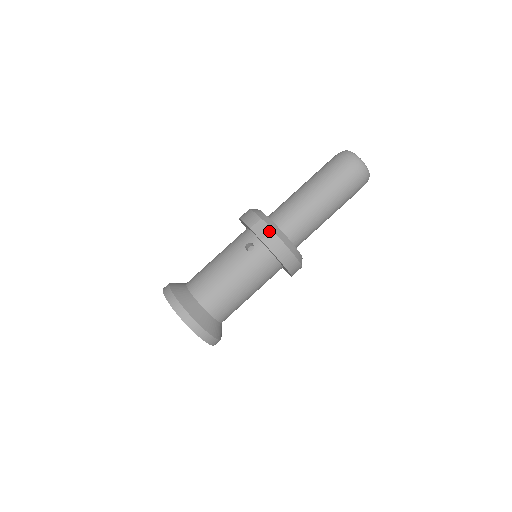
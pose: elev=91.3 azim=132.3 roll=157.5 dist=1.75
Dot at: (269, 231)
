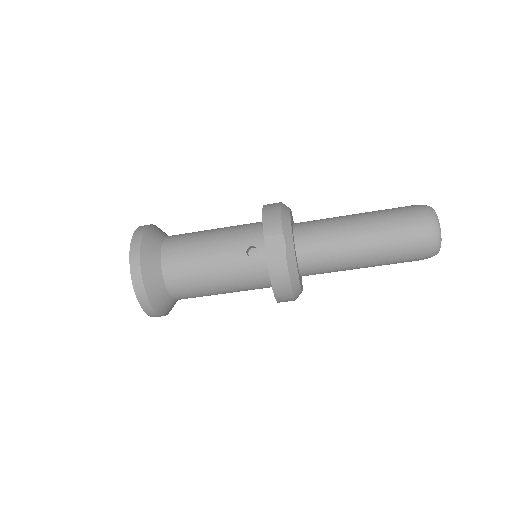
Dot at: (282, 255)
